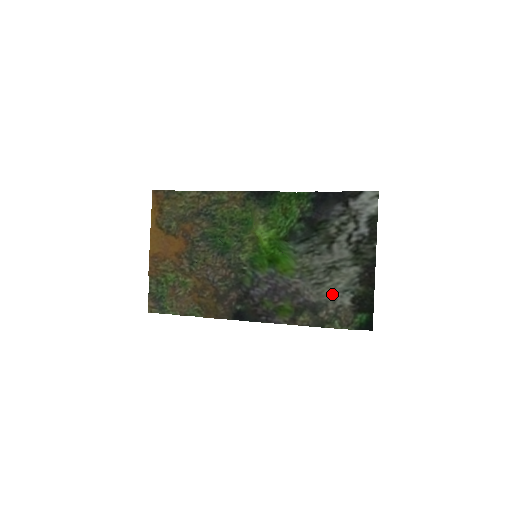
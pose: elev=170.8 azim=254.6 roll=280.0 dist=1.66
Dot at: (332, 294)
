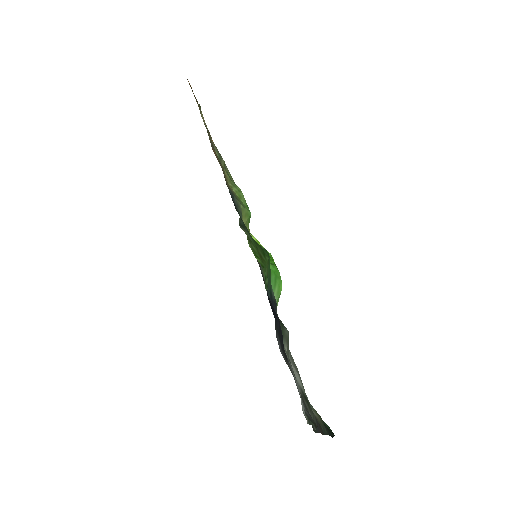
Dot at: occluded
